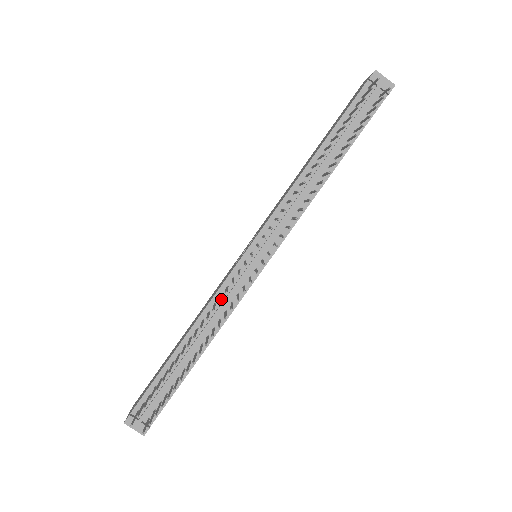
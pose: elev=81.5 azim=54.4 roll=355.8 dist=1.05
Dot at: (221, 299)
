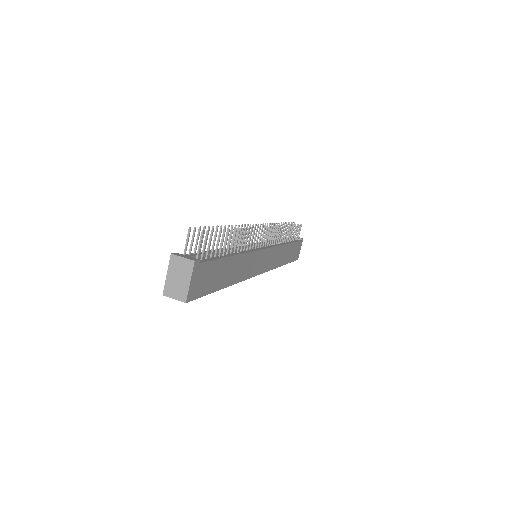
Dot at: occluded
